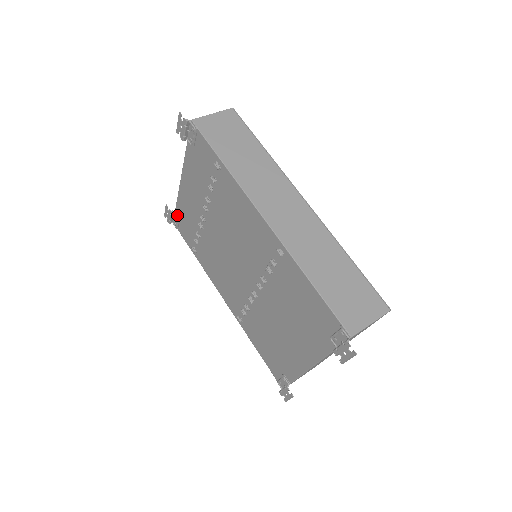
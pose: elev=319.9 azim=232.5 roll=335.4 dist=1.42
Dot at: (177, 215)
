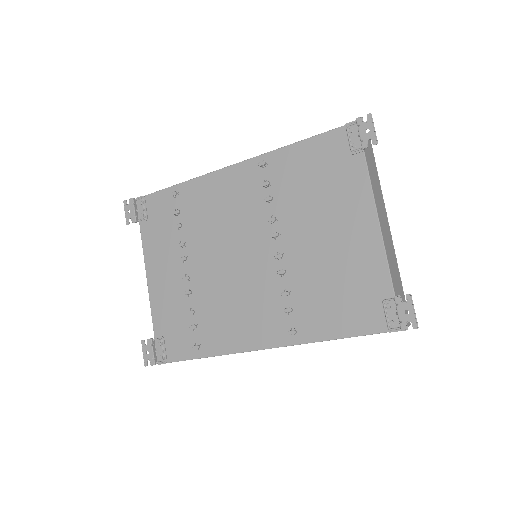
Dot at: (159, 337)
